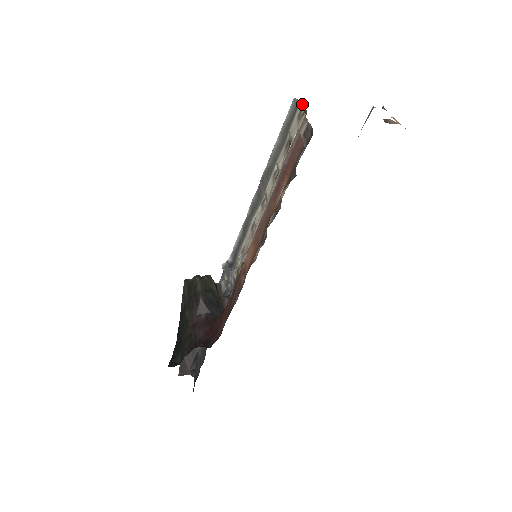
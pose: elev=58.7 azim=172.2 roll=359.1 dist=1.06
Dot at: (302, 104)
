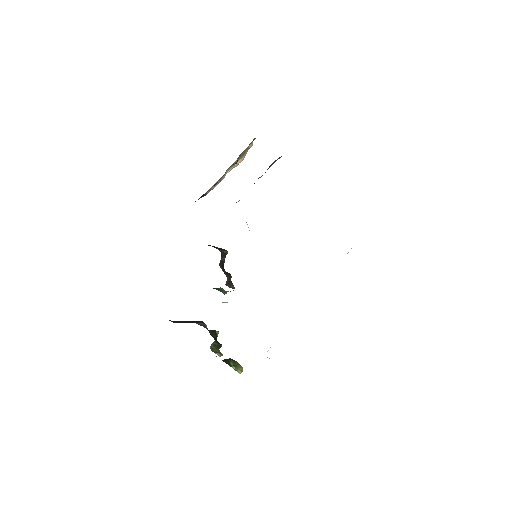
Dot at: occluded
